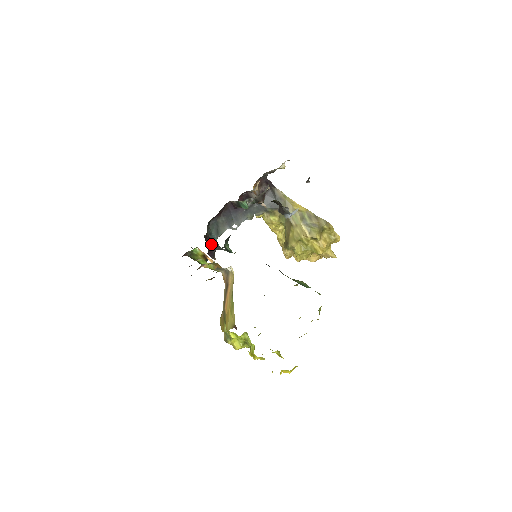
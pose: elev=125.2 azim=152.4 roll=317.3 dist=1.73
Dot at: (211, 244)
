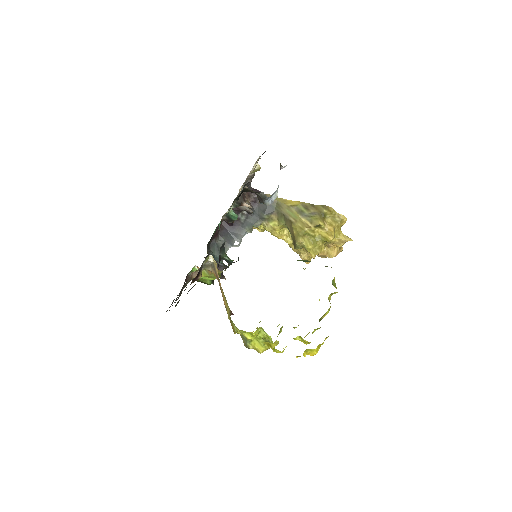
Dot at: occluded
